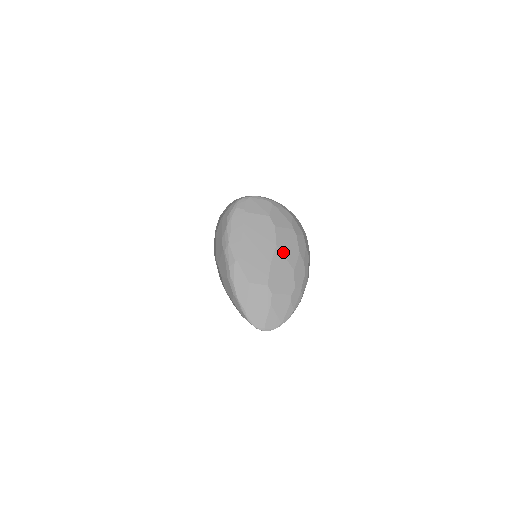
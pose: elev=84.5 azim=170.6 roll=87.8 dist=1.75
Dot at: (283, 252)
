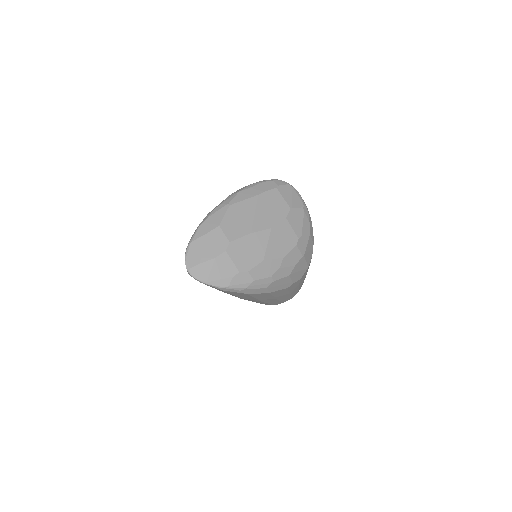
Dot at: (271, 239)
